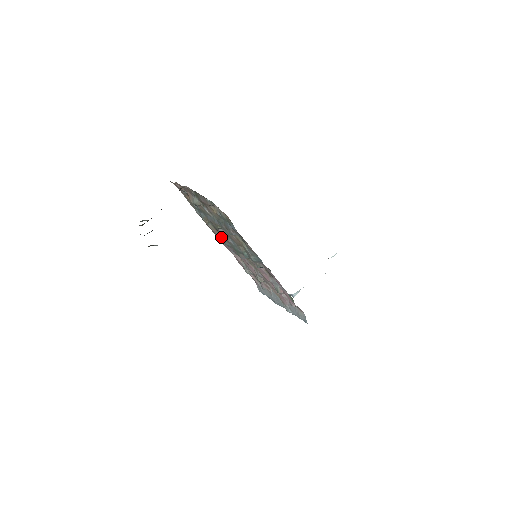
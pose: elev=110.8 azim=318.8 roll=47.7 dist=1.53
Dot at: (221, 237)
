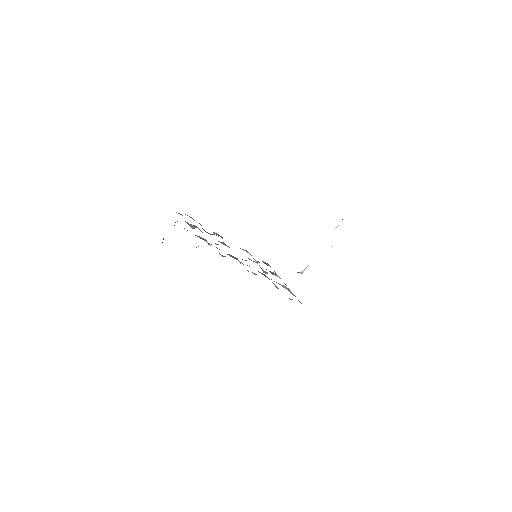
Dot at: occluded
